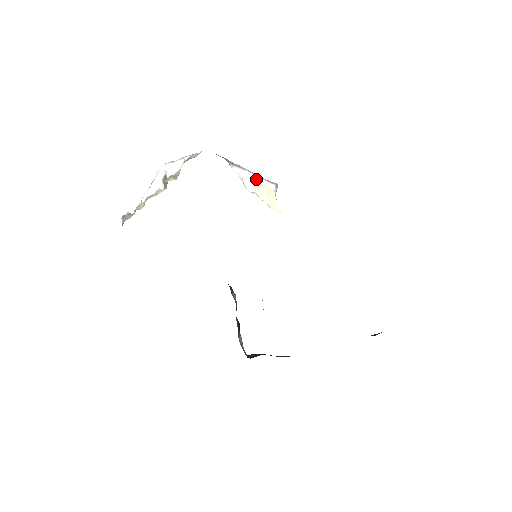
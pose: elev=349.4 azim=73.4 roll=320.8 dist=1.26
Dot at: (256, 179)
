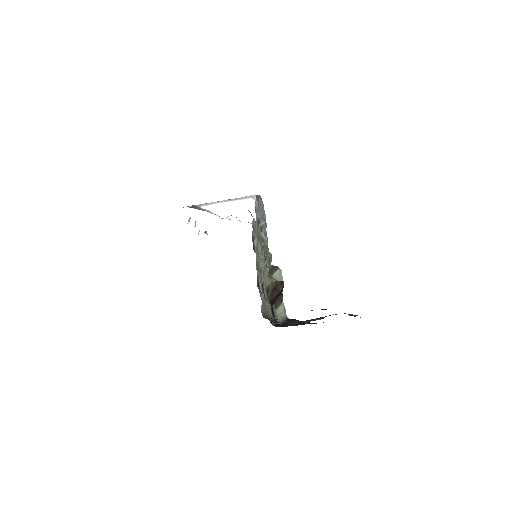
Dot at: (228, 205)
